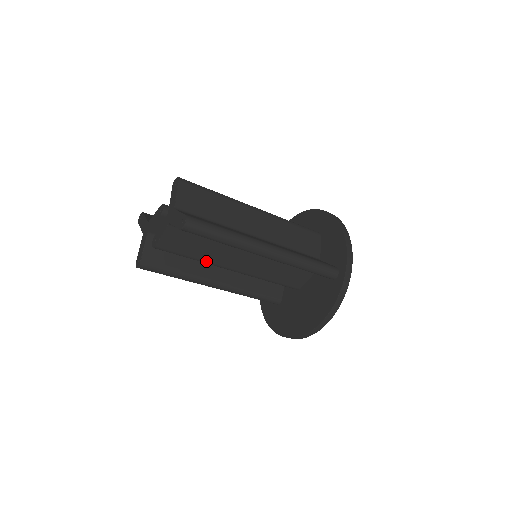
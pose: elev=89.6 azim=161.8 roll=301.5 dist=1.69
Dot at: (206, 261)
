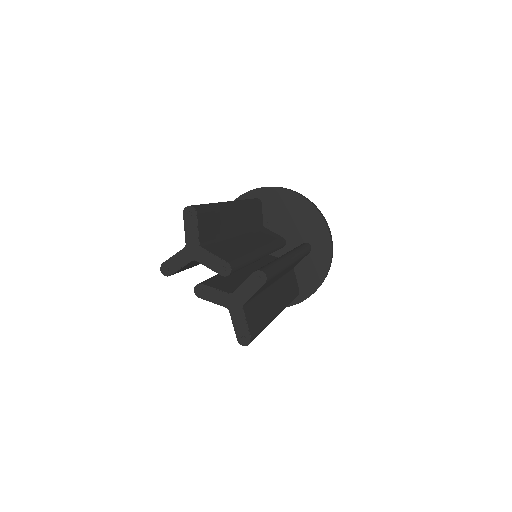
Dot at: occluded
